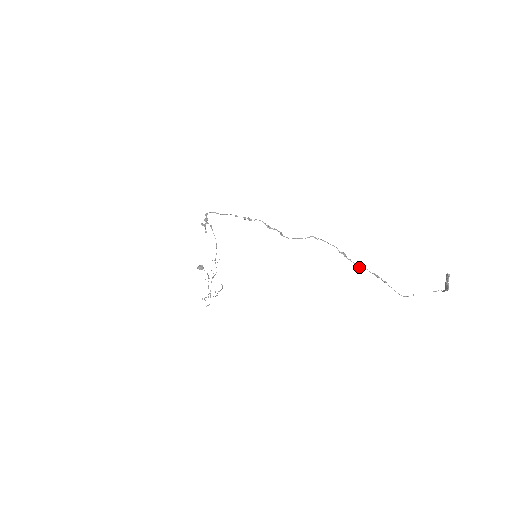
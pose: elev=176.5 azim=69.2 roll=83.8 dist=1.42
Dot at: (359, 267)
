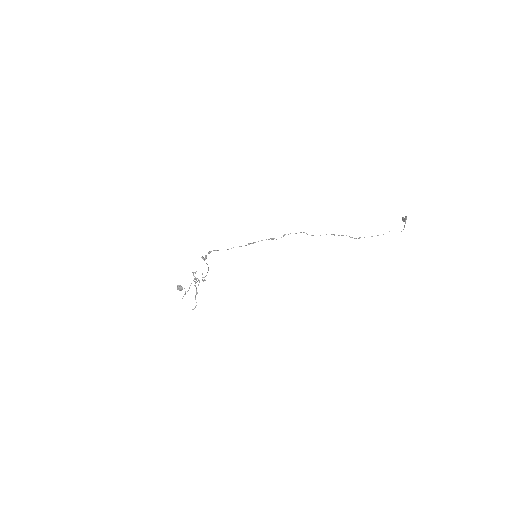
Dot at: (346, 235)
